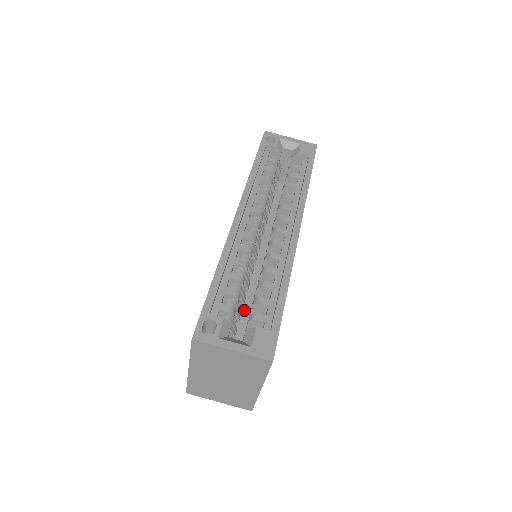
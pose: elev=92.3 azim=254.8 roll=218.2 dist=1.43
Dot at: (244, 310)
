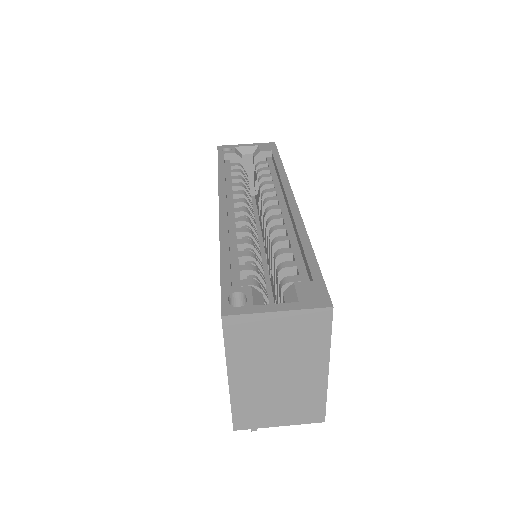
Dot at: occluded
